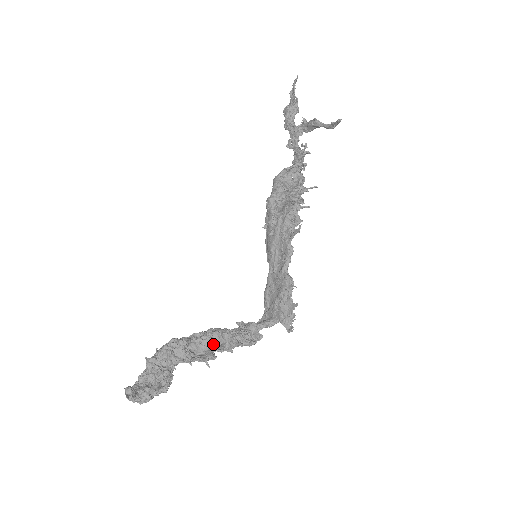
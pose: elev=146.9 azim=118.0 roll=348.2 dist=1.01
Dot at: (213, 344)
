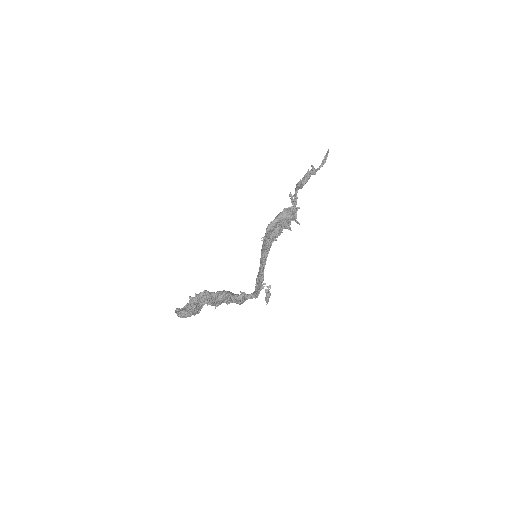
Dot at: (222, 298)
